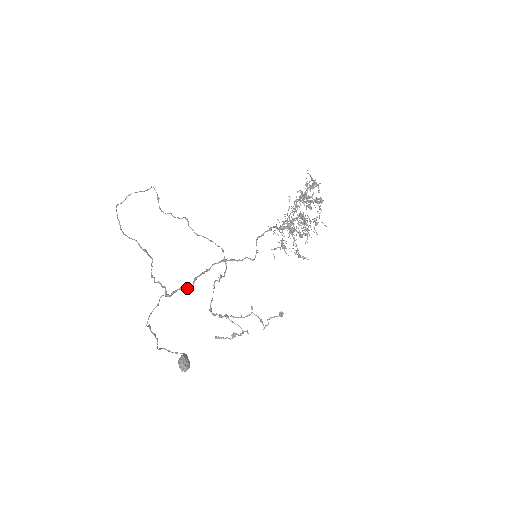
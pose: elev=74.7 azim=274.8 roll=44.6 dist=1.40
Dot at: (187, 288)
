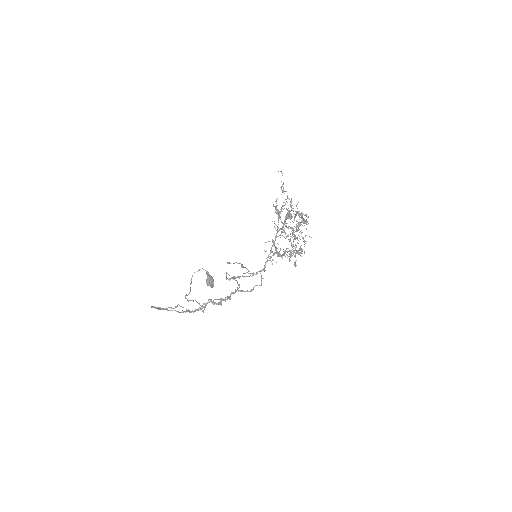
Dot at: (216, 304)
